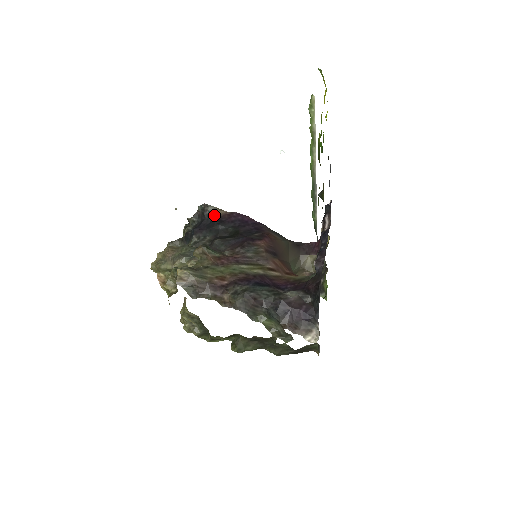
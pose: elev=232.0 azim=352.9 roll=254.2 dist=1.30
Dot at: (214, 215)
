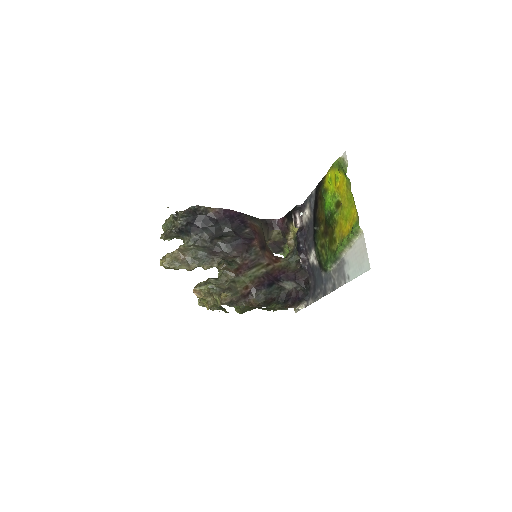
Dot at: (206, 213)
